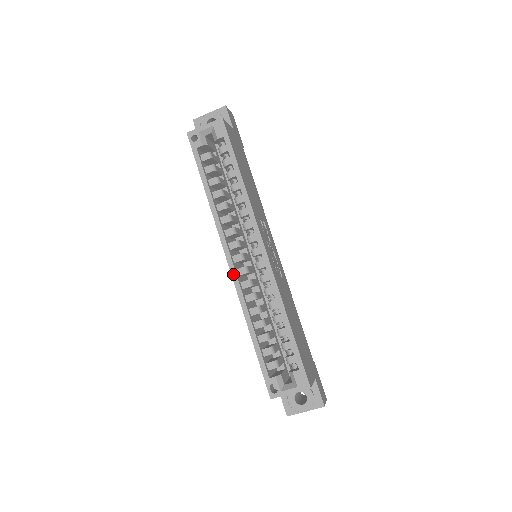
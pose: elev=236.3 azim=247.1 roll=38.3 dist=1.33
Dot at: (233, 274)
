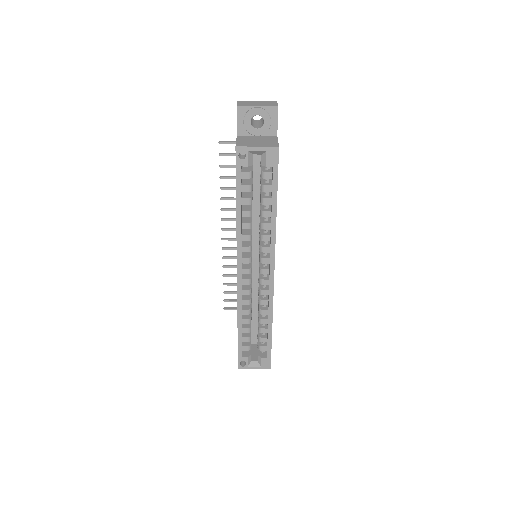
Dot at: (239, 285)
